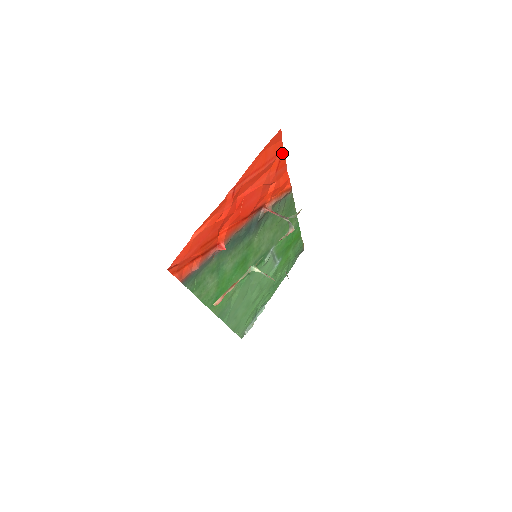
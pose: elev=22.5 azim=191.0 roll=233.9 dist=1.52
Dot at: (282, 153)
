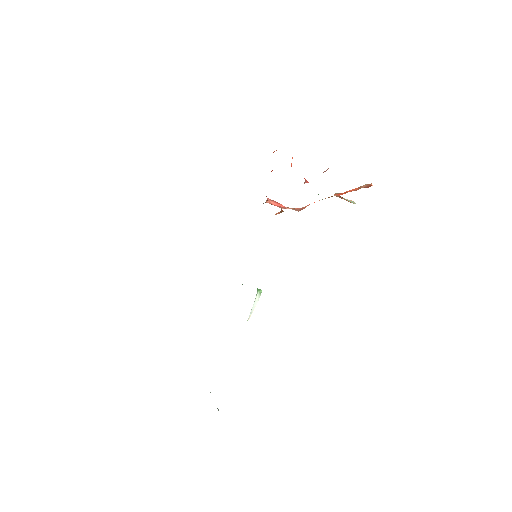
Dot at: occluded
